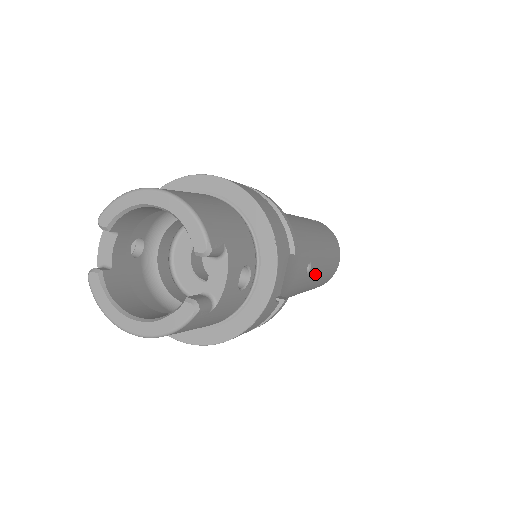
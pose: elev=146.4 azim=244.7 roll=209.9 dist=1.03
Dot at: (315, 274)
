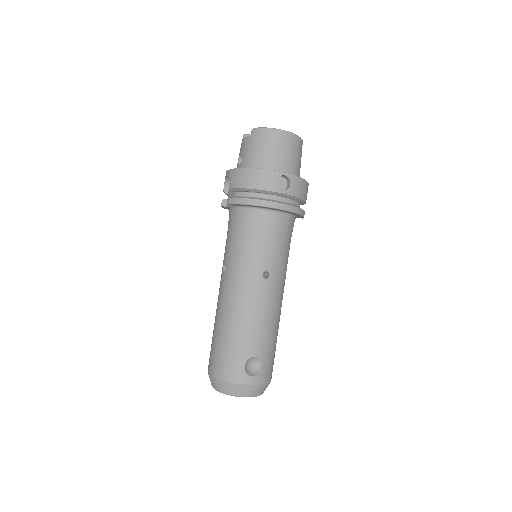
Dot at: occluded
